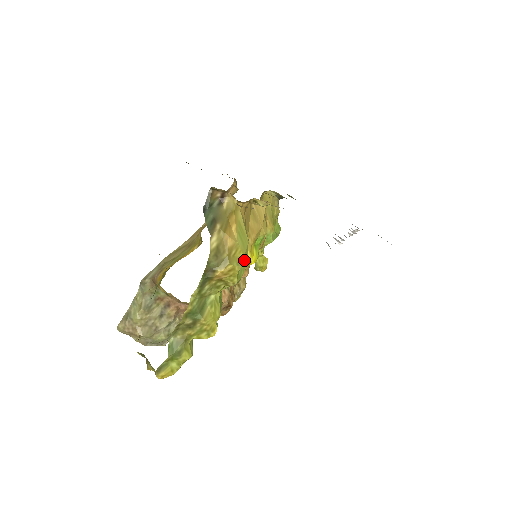
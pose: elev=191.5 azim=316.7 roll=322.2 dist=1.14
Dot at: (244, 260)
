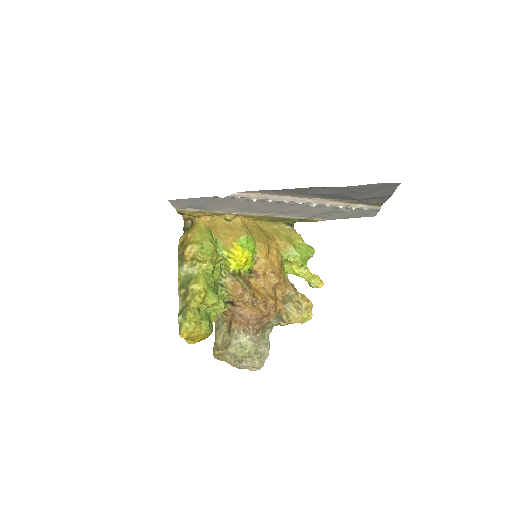
Dot at: (206, 244)
